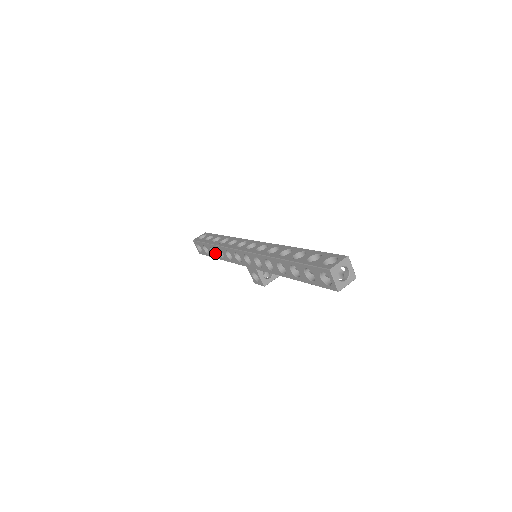
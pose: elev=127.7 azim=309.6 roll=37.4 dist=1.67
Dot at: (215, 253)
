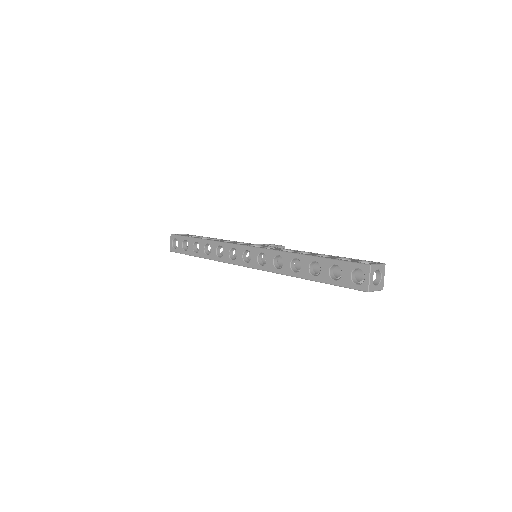
Dot at: occluded
